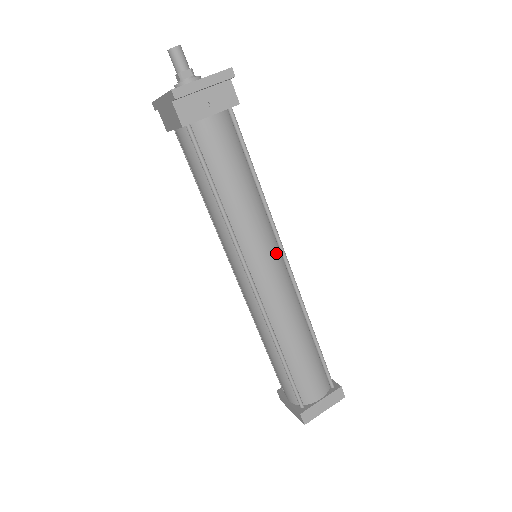
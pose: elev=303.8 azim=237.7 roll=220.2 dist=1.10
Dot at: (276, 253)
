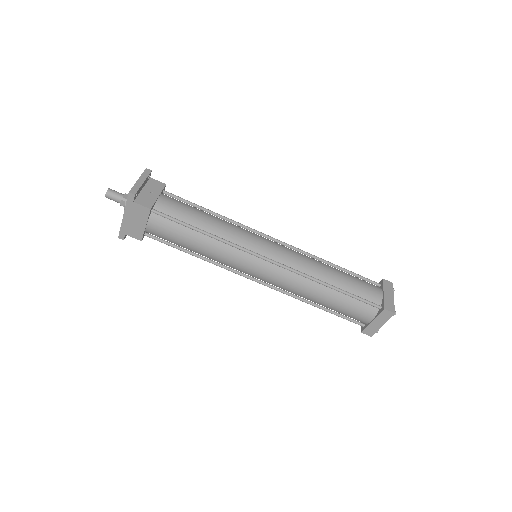
Dot at: (263, 238)
